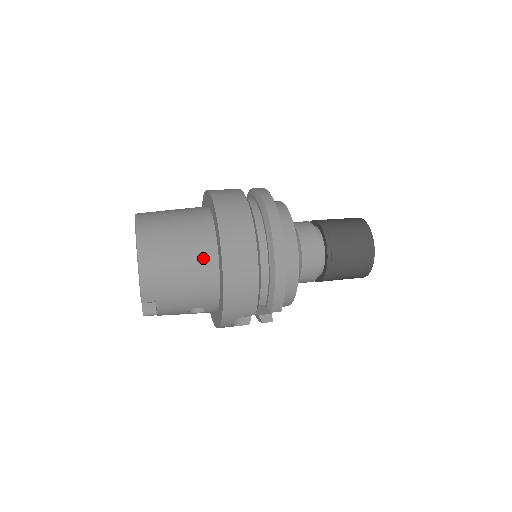
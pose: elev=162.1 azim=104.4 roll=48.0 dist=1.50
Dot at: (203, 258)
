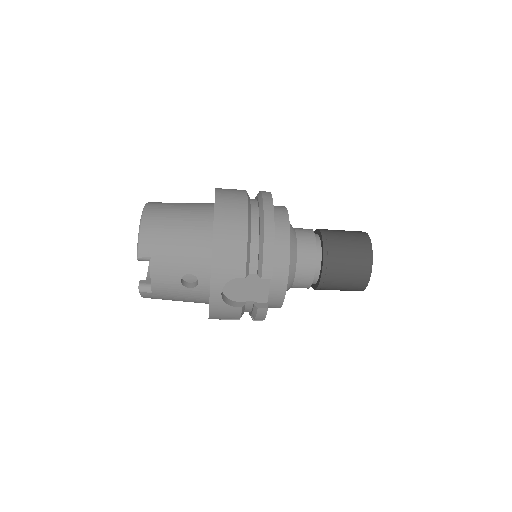
Dot at: (199, 221)
